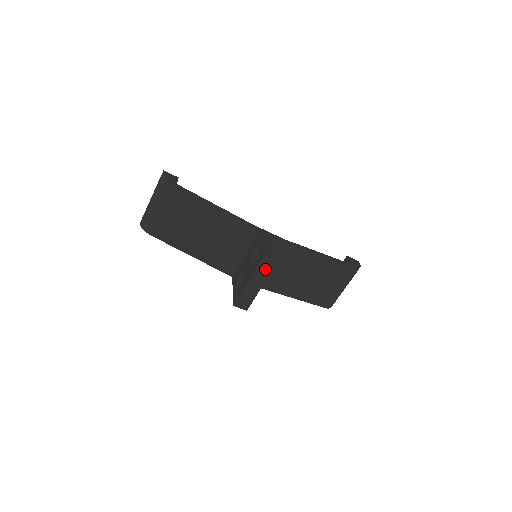
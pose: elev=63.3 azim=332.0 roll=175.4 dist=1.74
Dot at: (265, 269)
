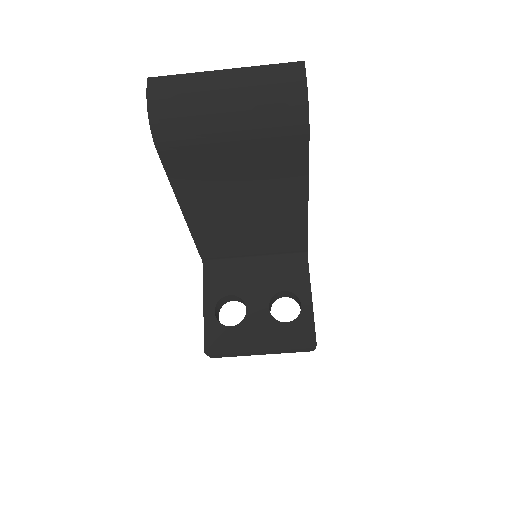
Dot at: (295, 351)
